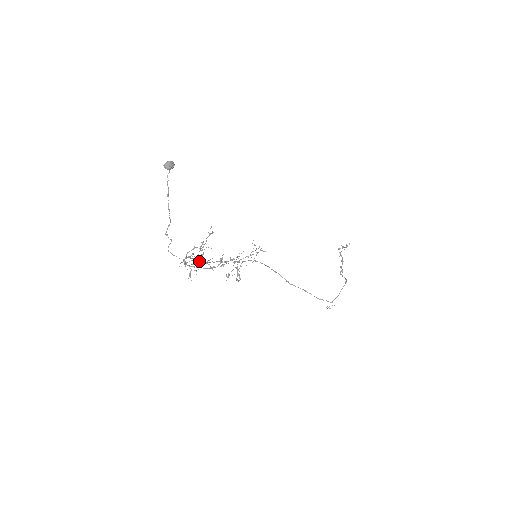
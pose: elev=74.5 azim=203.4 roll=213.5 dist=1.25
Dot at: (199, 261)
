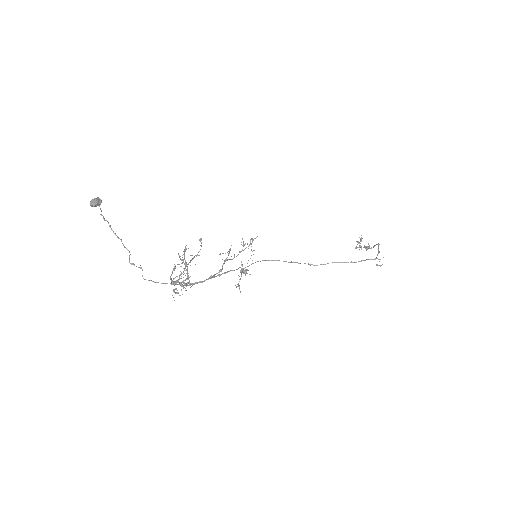
Dot at: (192, 283)
